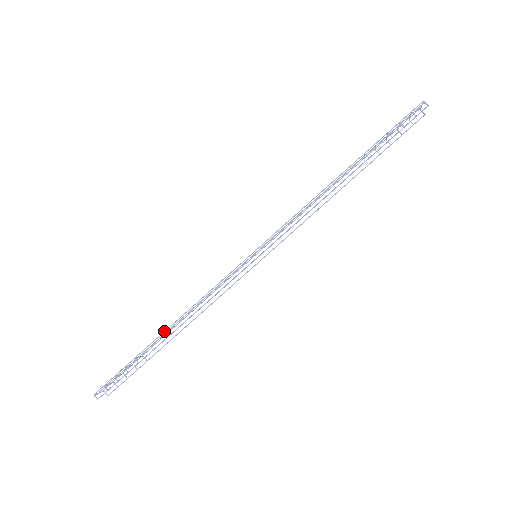
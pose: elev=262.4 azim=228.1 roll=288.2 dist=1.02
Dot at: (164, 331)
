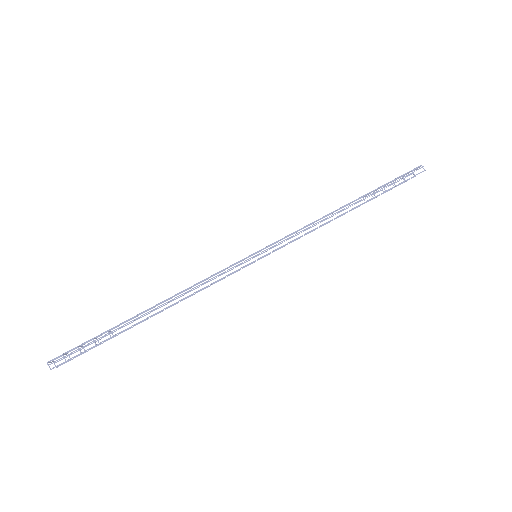
Dot at: (148, 309)
